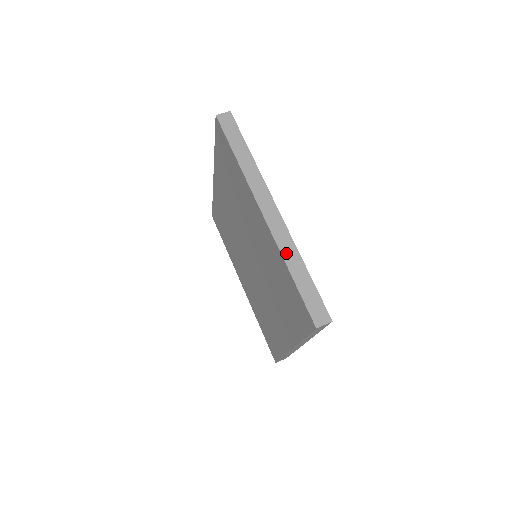
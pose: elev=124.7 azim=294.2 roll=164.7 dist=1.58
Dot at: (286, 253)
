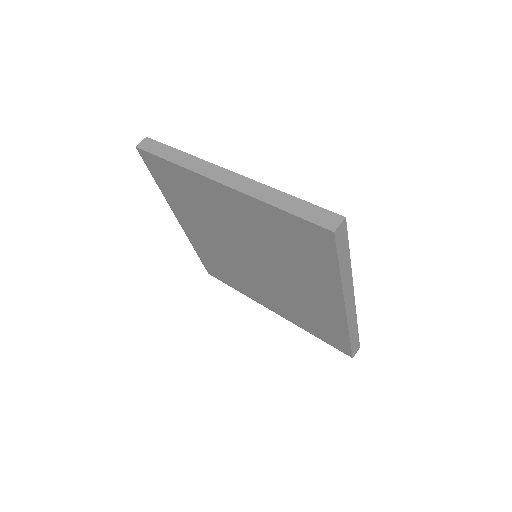
Dot at: (351, 327)
